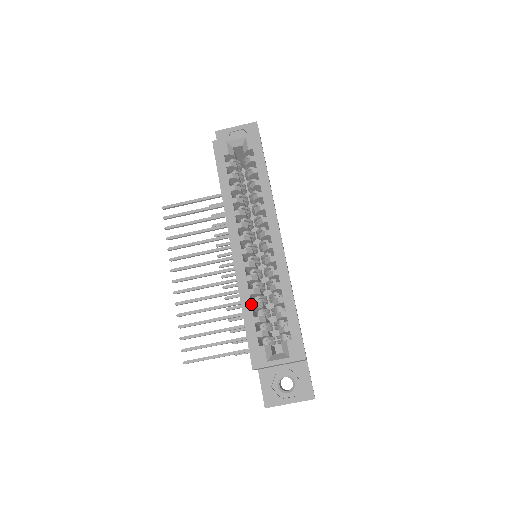
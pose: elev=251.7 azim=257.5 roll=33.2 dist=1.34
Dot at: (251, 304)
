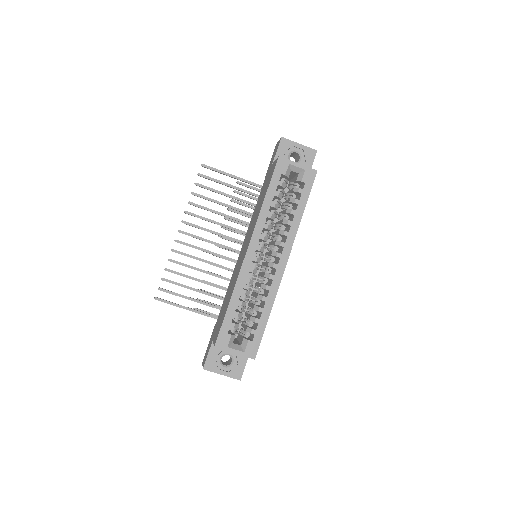
Dot at: (238, 301)
